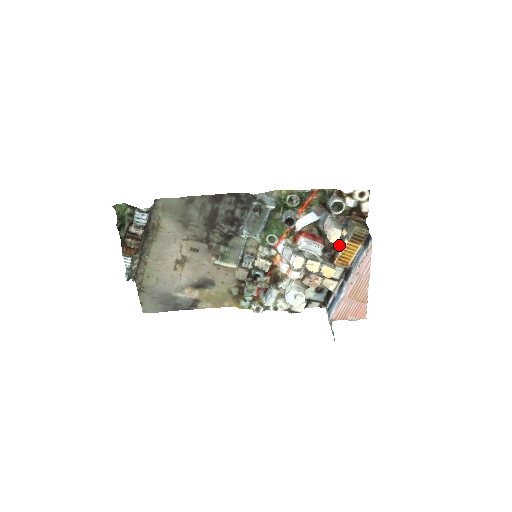
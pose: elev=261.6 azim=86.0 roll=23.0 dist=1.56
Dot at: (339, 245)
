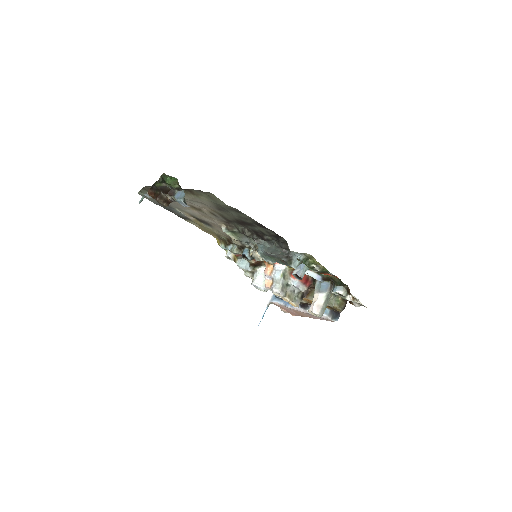
Dot at: occluded
